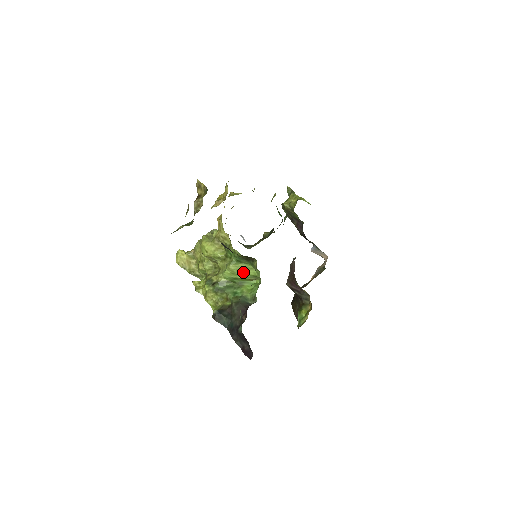
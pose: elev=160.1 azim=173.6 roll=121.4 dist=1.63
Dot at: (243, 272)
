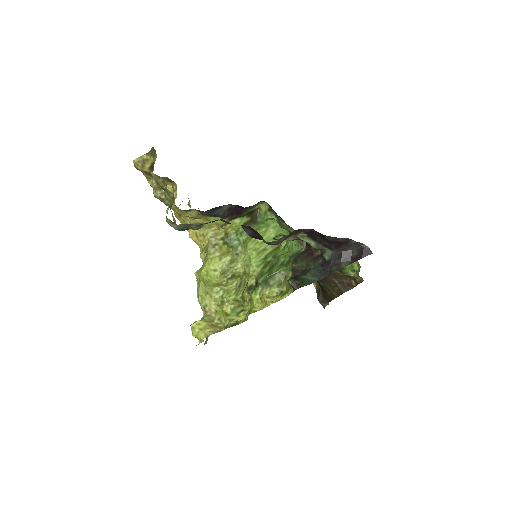
Dot at: occluded
